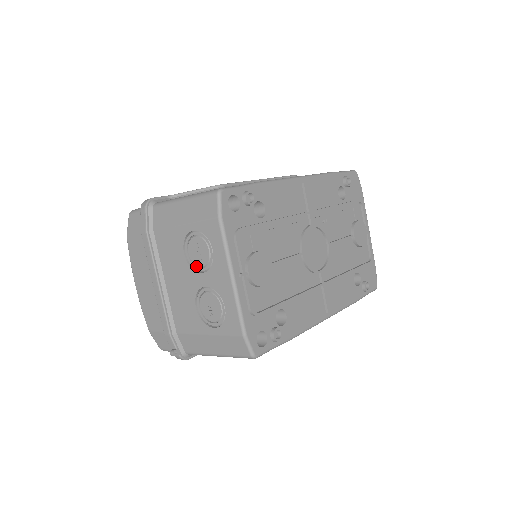
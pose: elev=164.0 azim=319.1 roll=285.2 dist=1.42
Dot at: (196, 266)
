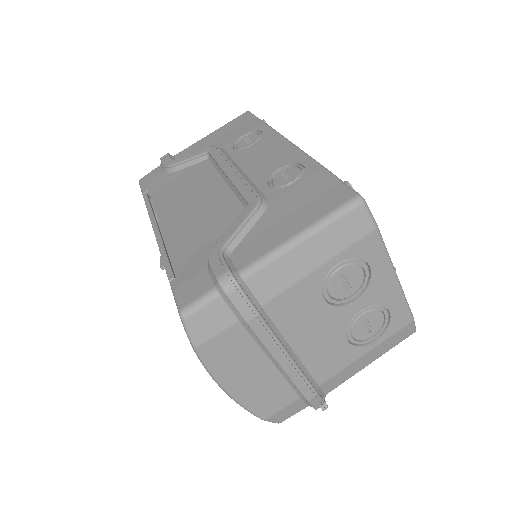
Dot at: (342, 300)
